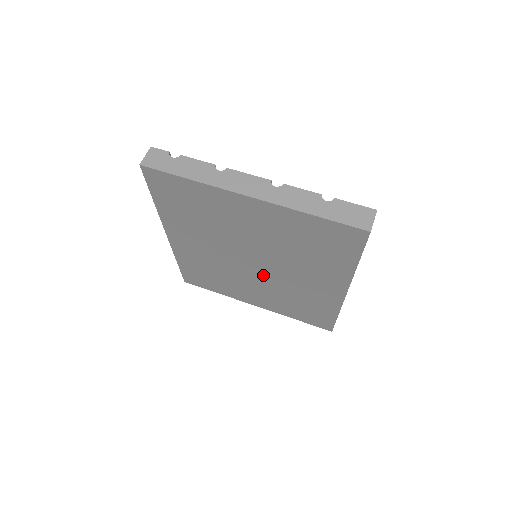
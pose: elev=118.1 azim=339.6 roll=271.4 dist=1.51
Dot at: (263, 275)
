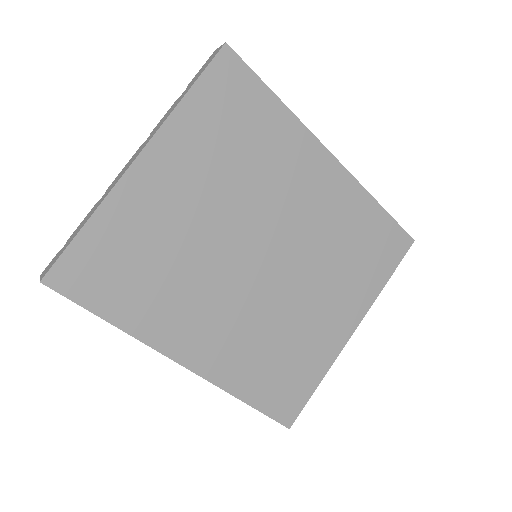
Dot at: (287, 261)
